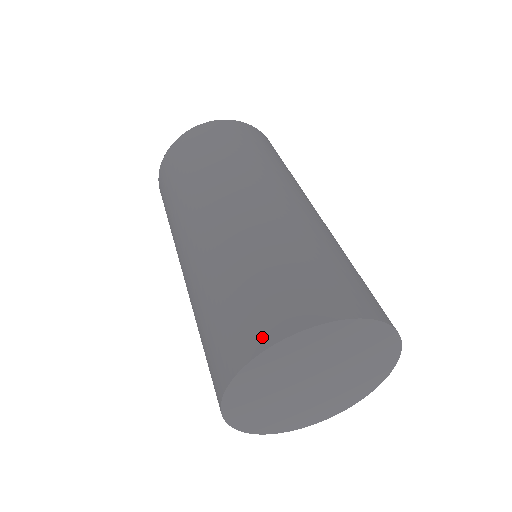
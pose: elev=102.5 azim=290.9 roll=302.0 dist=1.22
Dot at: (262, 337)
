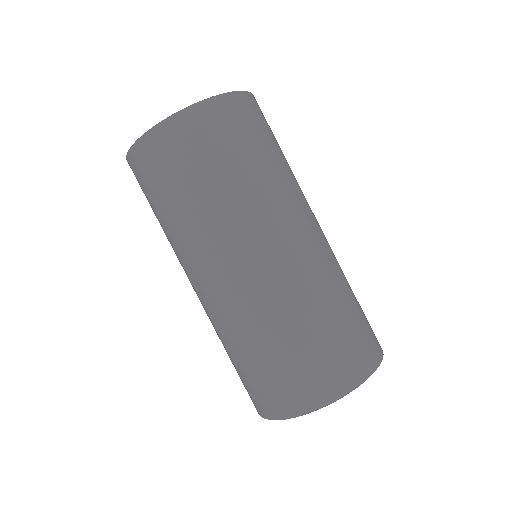
Dot at: (312, 401)
